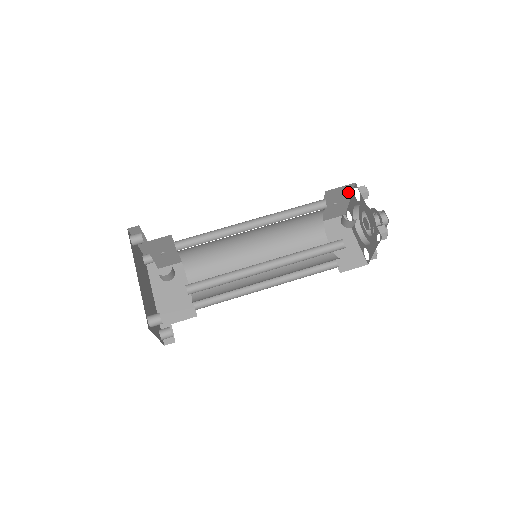
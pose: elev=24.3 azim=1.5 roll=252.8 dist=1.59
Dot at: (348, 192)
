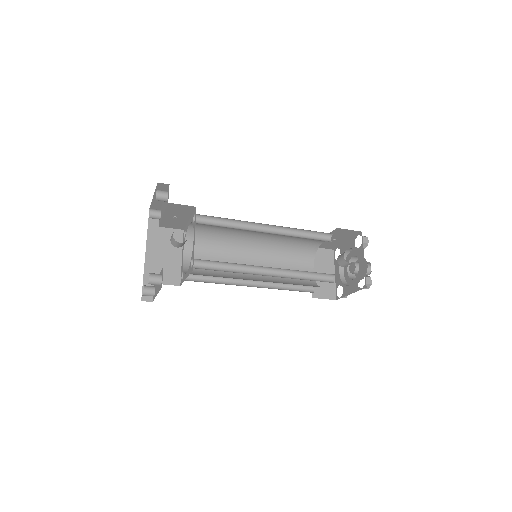
Dot at: (351, 235)
